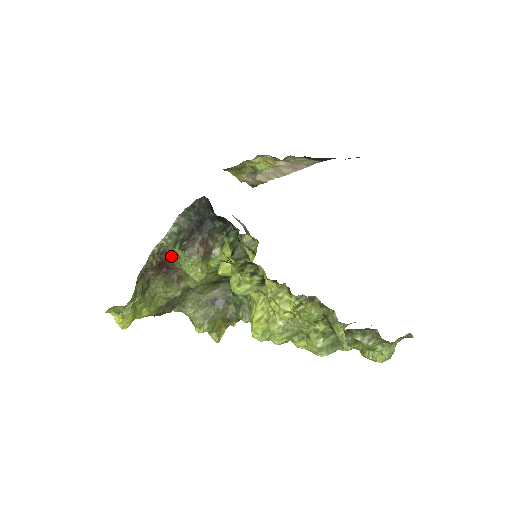
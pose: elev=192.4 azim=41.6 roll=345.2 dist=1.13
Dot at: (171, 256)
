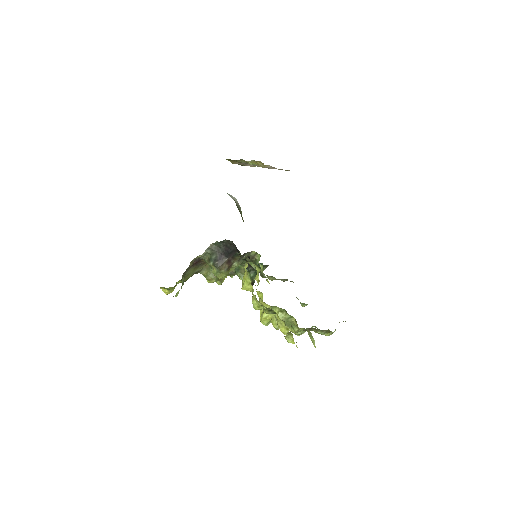
Dot at: (202, 259)
